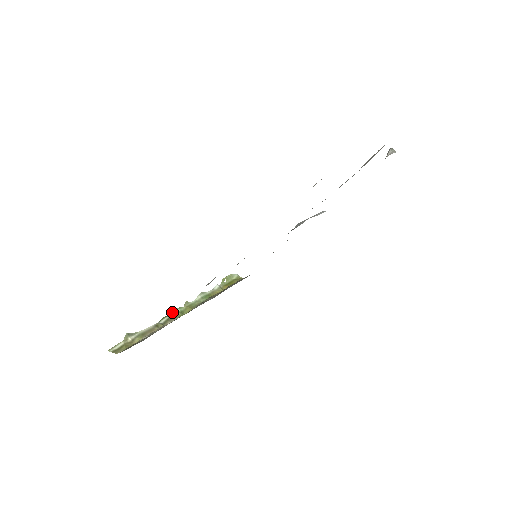
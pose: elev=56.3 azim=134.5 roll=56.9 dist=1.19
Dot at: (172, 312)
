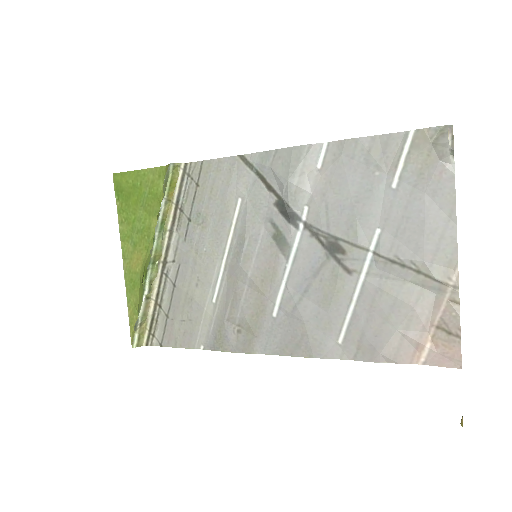
Dot at: (147, 274)
